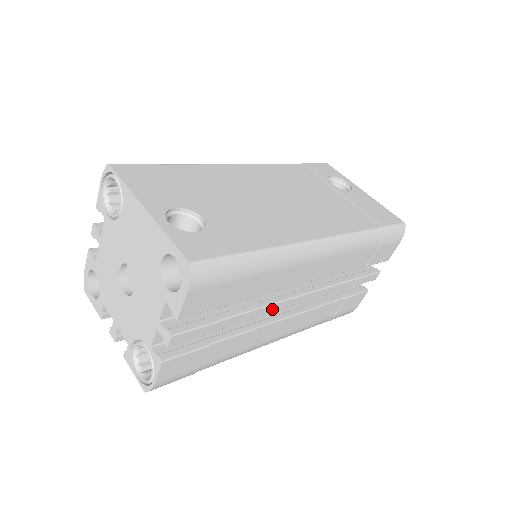
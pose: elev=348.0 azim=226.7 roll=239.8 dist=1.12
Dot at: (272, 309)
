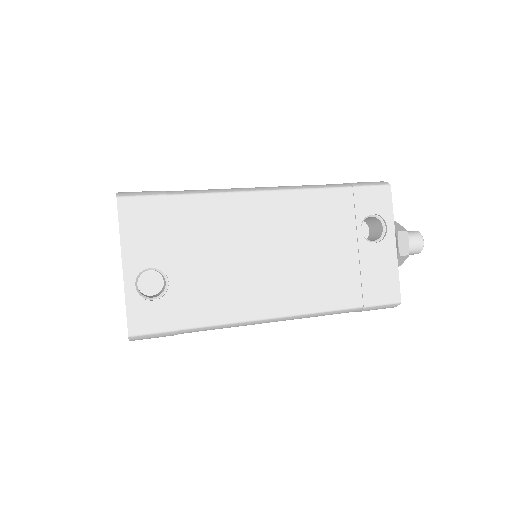
Dot at: occluded
